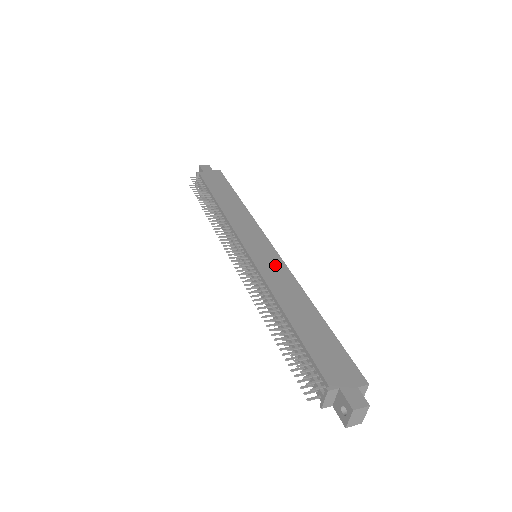
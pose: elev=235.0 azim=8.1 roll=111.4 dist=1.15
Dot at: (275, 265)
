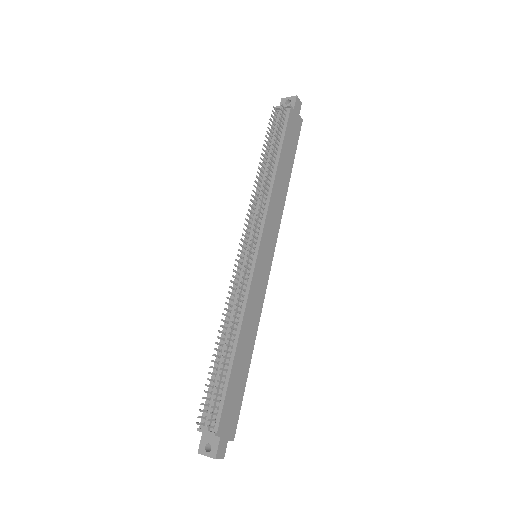
Dot at: (261, 287)
